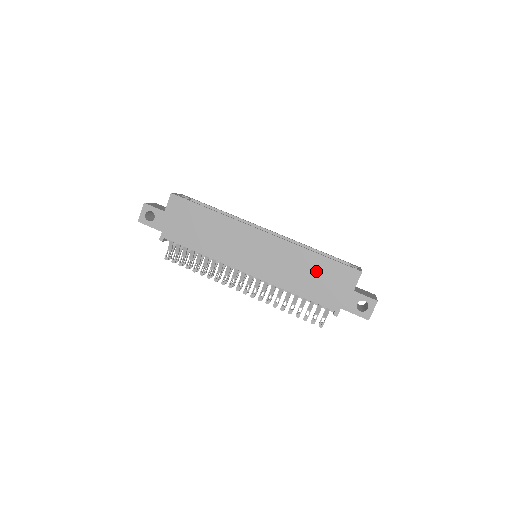
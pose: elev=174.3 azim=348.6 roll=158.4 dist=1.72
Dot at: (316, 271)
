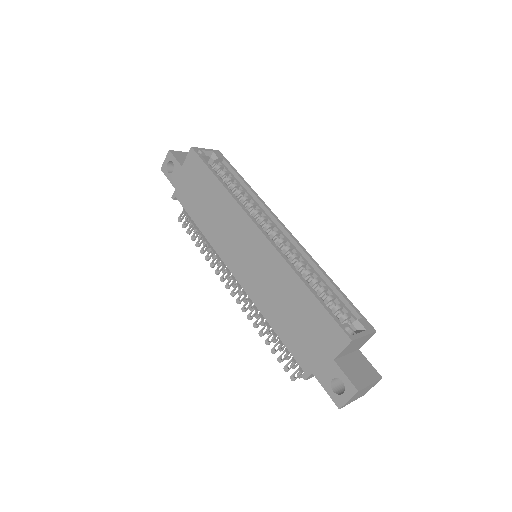
Dot at: (299, 309)
